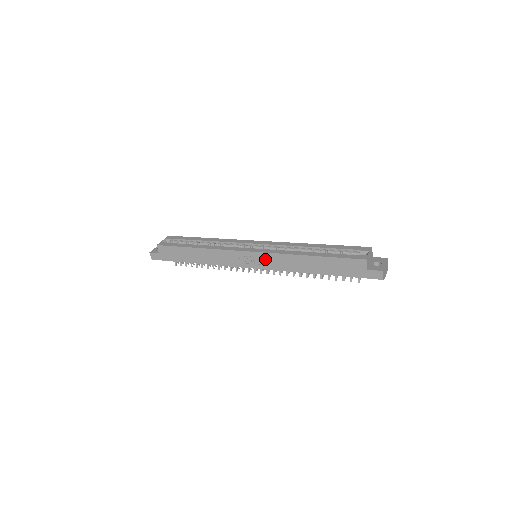
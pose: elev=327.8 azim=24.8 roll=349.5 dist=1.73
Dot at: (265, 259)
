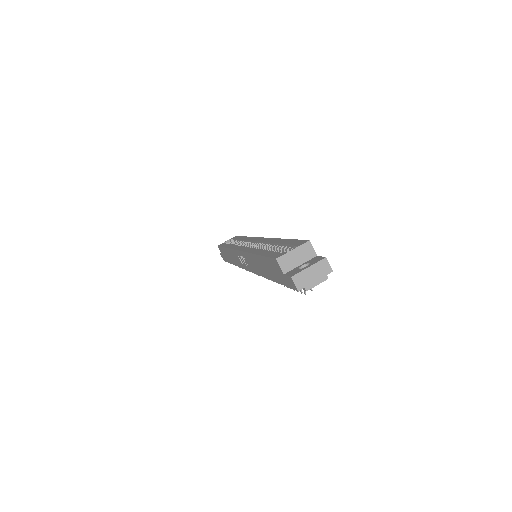
Dot at: (246, 259)
